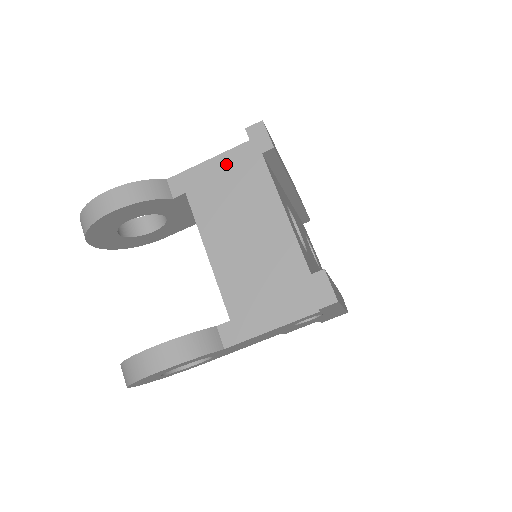
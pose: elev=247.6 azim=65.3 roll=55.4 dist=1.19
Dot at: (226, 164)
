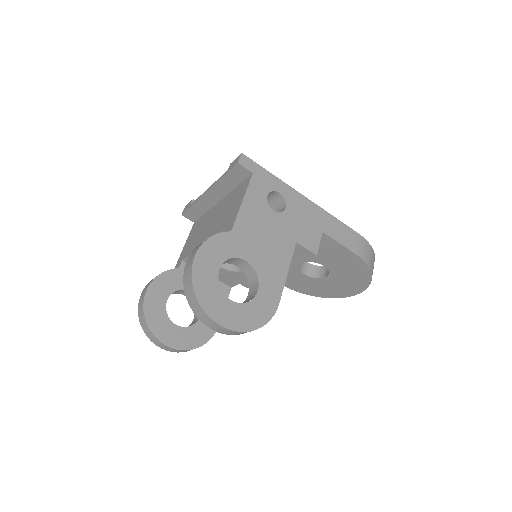
Dot at: (190, 236)
